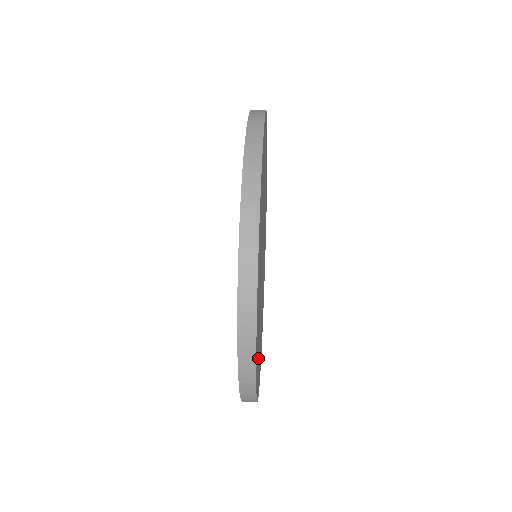
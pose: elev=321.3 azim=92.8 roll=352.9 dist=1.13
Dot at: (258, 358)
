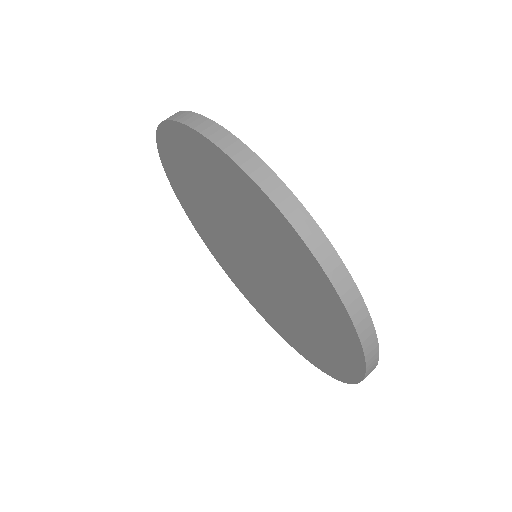
Dot at: occluded
